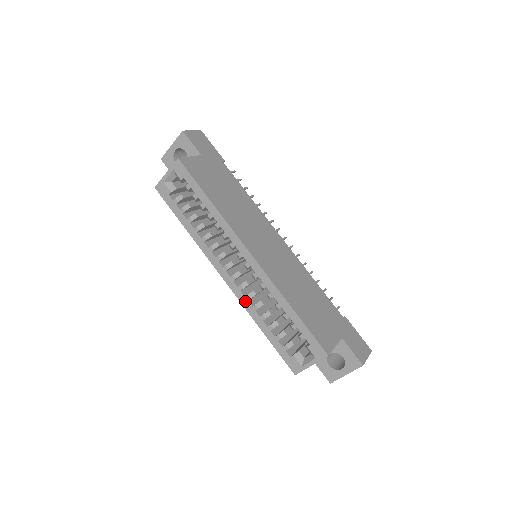
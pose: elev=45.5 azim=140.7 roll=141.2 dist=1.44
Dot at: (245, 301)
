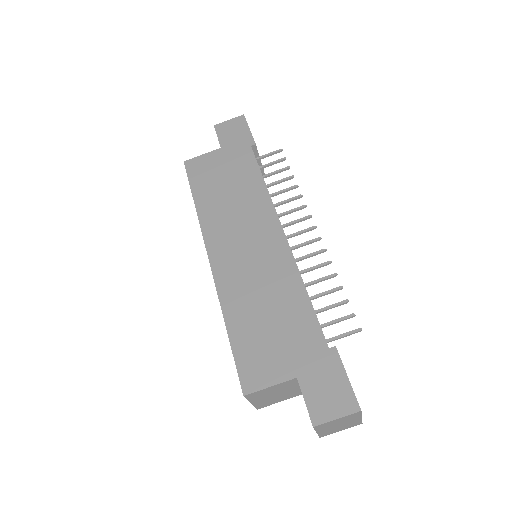
Dot at: occluded
